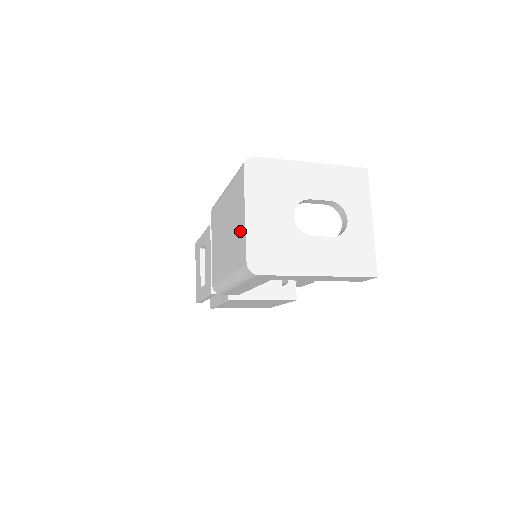
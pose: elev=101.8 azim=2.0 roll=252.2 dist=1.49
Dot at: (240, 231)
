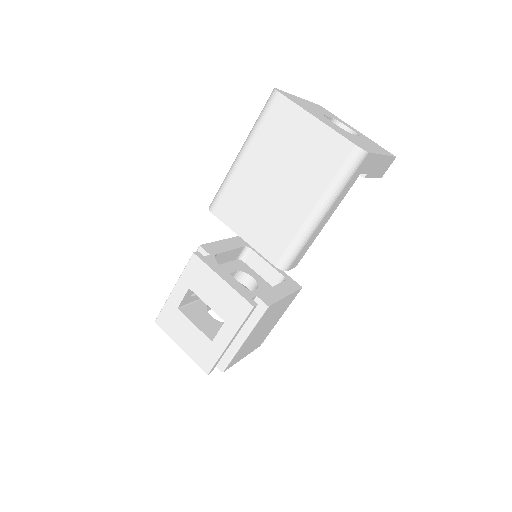
Dot at: (317, 140)
